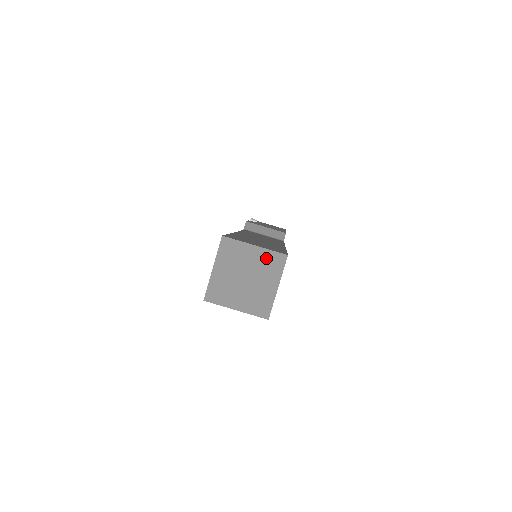
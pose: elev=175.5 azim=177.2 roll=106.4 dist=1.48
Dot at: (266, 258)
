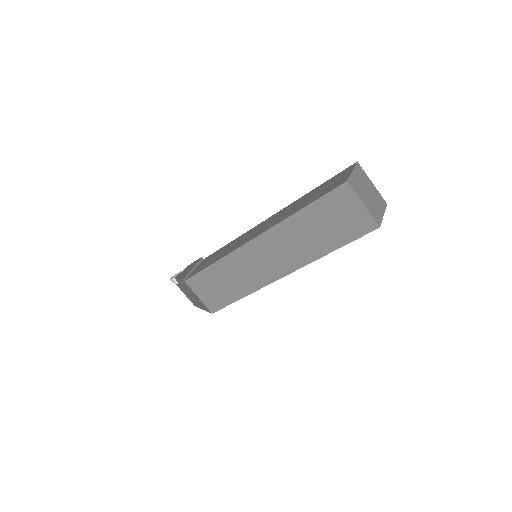
Dot at: (378, 194)
